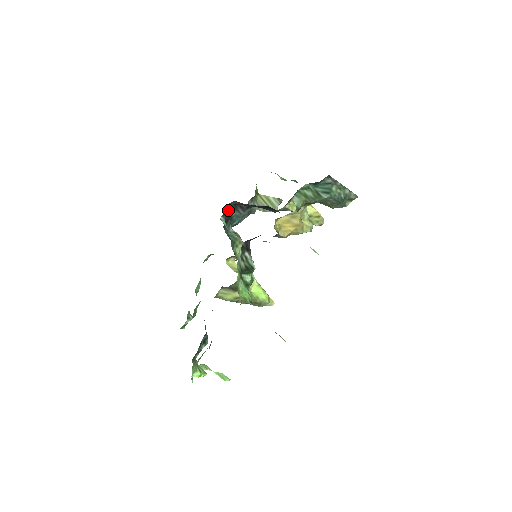
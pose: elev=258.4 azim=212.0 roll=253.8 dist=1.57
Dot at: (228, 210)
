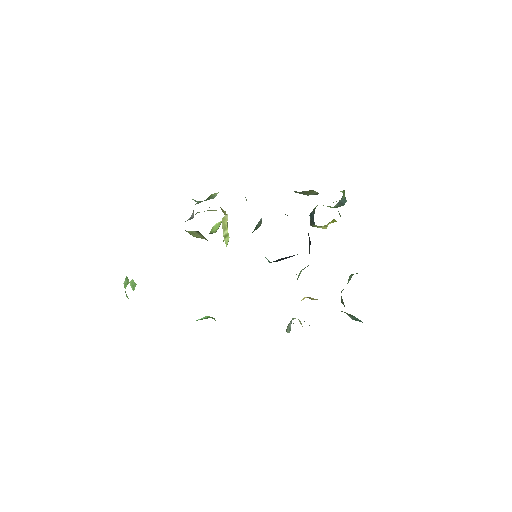
Dot at: occluded
